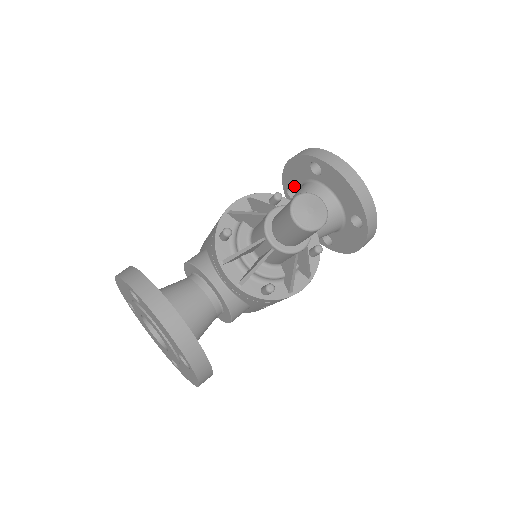
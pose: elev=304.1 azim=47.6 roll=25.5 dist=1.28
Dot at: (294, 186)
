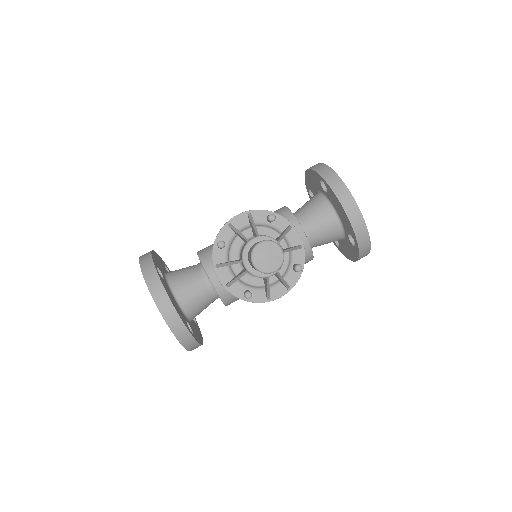
Dot at: (312, 190)
